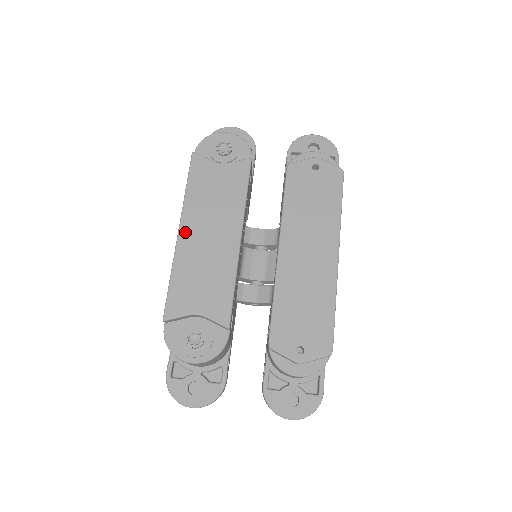
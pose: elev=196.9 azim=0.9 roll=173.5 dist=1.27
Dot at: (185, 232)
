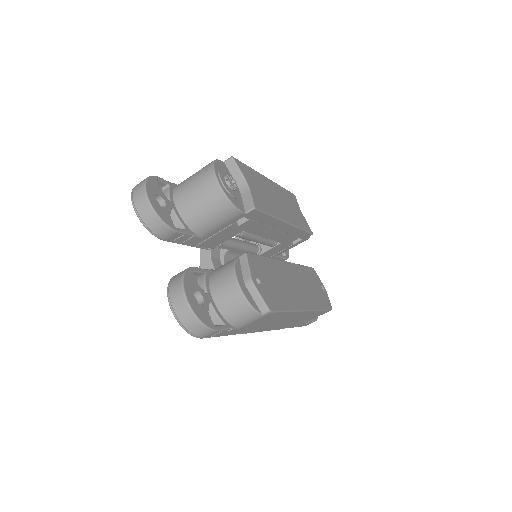
Dot at: (271, 183)
